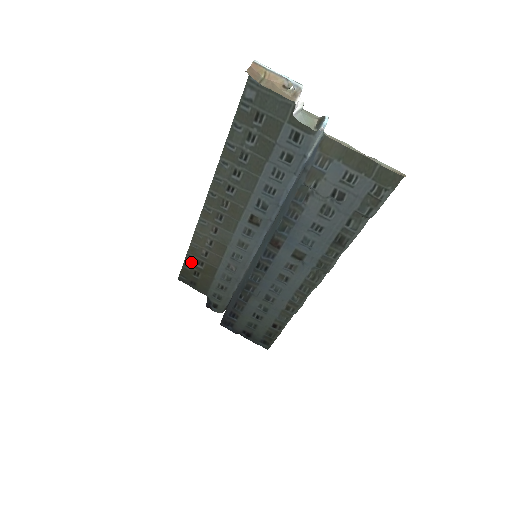
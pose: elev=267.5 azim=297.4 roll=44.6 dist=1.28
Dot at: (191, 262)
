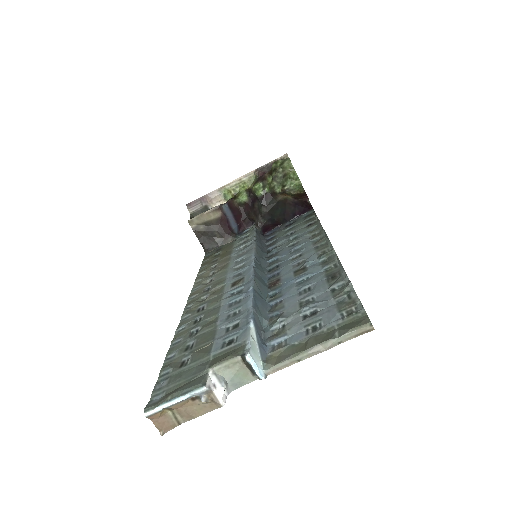
Dot at: (207, 263)
